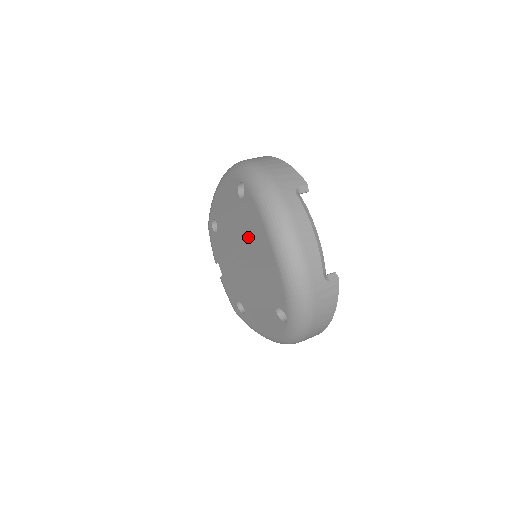
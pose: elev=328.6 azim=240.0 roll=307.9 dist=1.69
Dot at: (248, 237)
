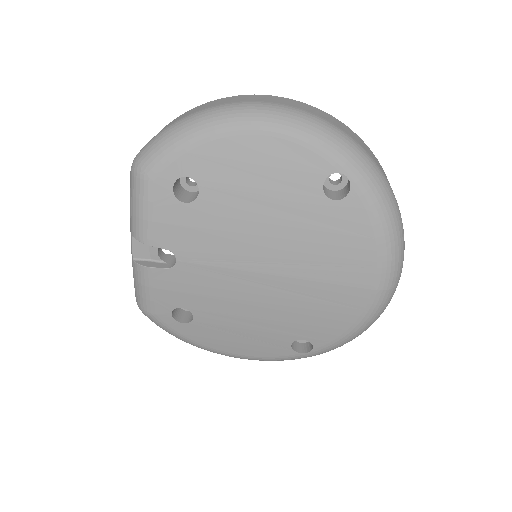
Dot at: (317, 257)
